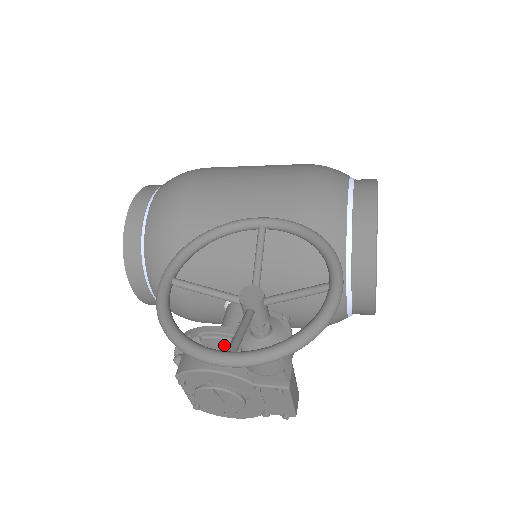
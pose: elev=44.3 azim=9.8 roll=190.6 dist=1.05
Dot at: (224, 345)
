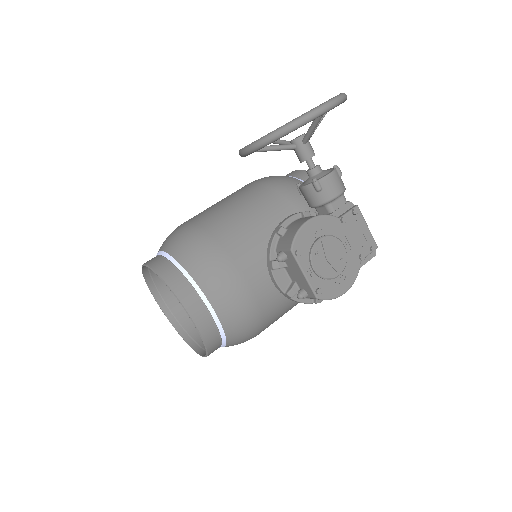
Dot at: (301, 219)
